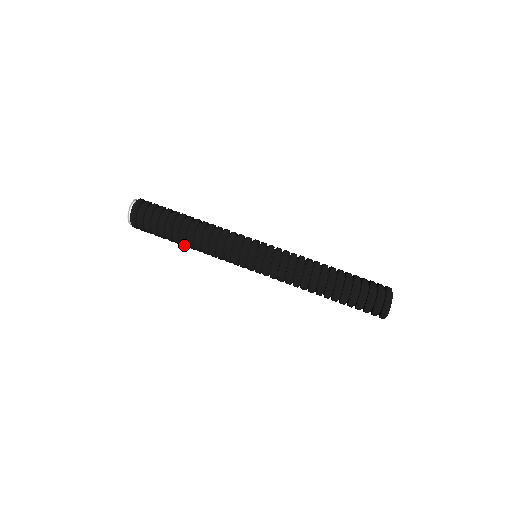
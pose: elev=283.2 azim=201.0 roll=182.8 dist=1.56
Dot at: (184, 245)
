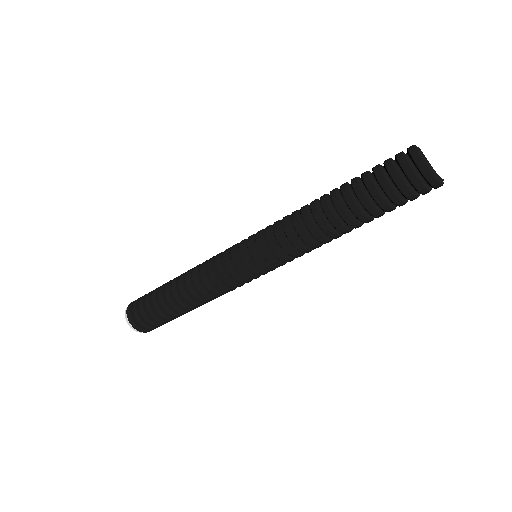
Dot at: (180, 301)
